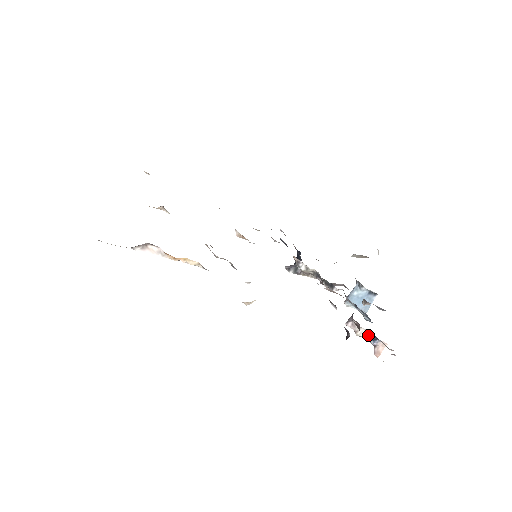
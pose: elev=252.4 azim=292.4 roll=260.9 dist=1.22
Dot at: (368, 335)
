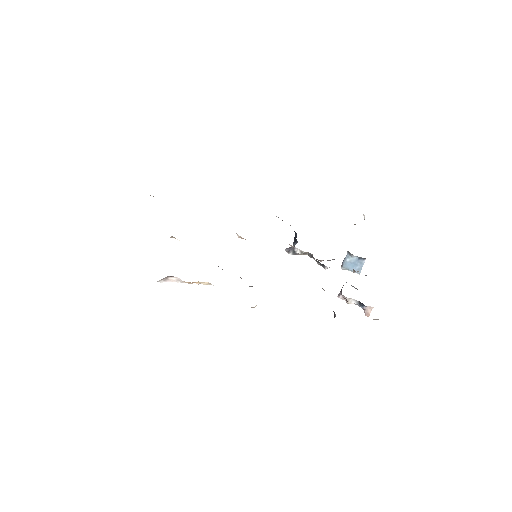
Dot at: (357, 303)
